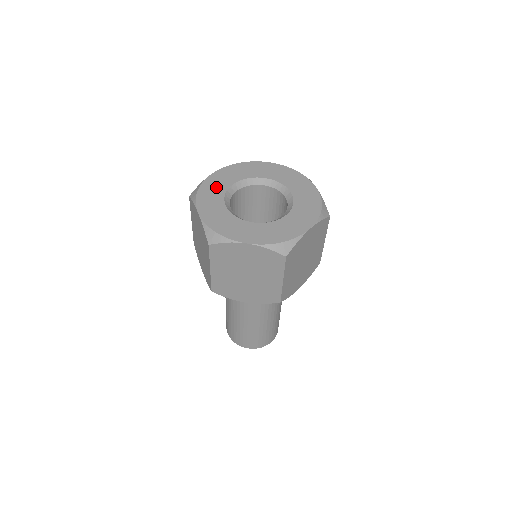
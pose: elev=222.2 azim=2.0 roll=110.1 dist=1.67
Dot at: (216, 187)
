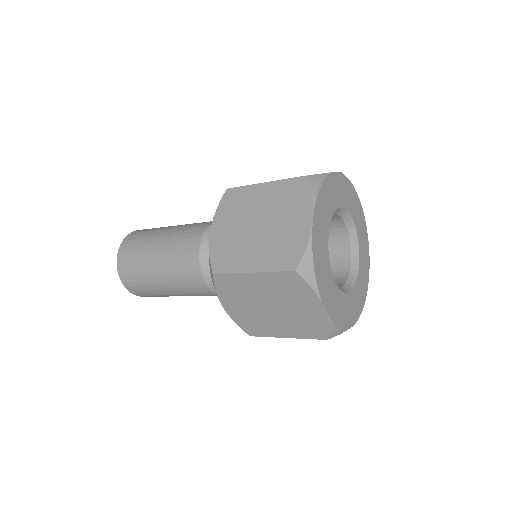
Dot at: (332, 197)
